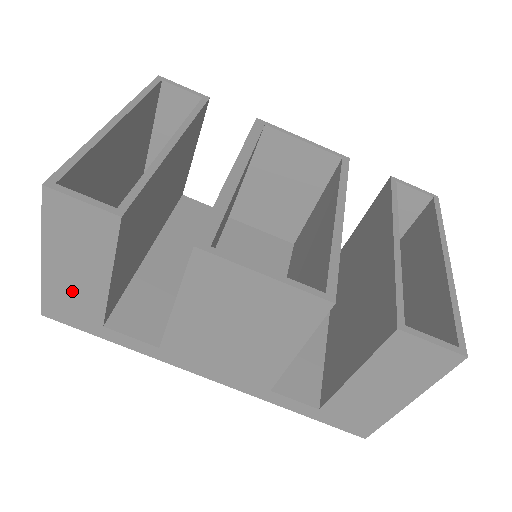
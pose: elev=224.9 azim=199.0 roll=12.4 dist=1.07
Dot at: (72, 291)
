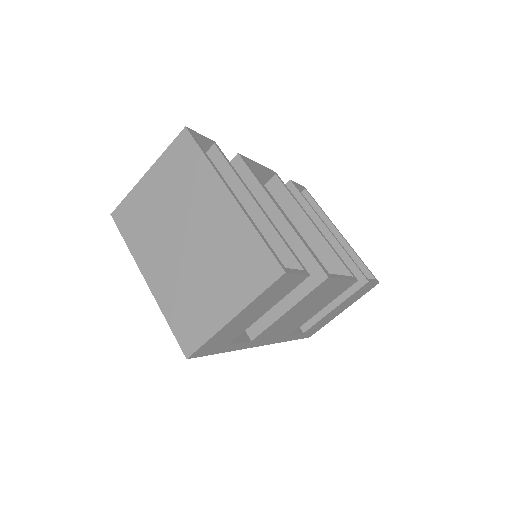
Dot at: (232, 331)
